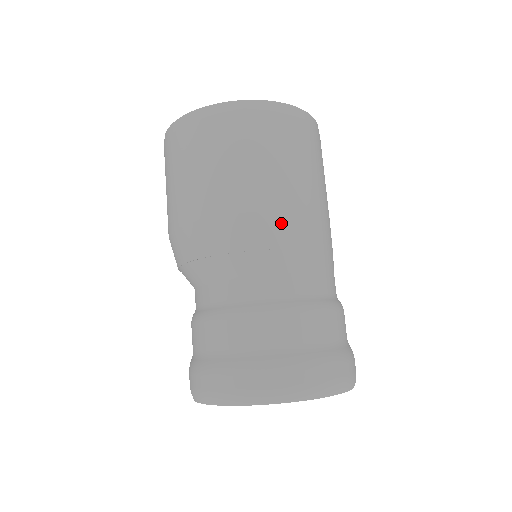
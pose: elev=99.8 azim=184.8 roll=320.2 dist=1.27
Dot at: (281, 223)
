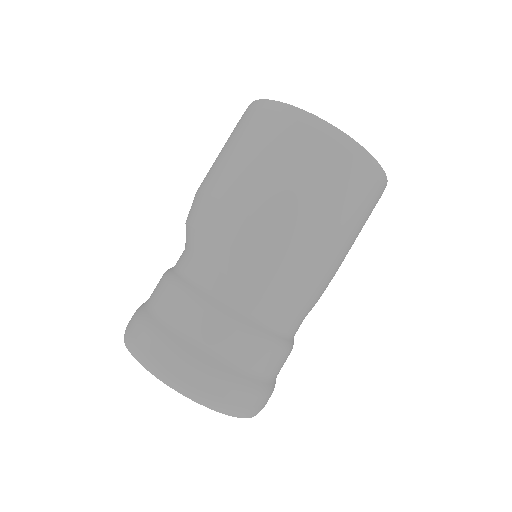
Dot at: (267, 240)
